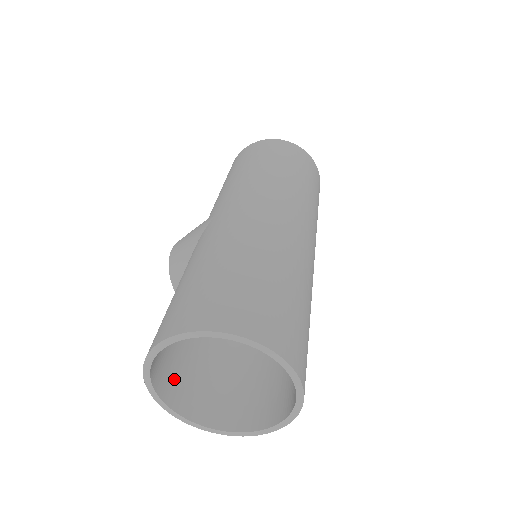
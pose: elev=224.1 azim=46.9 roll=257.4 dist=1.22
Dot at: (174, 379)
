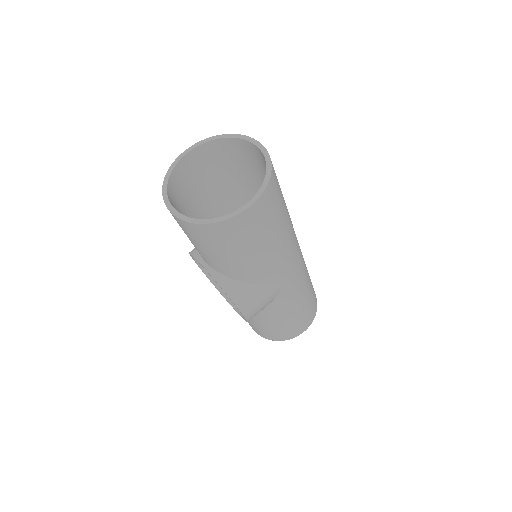
Dot at: occluded
